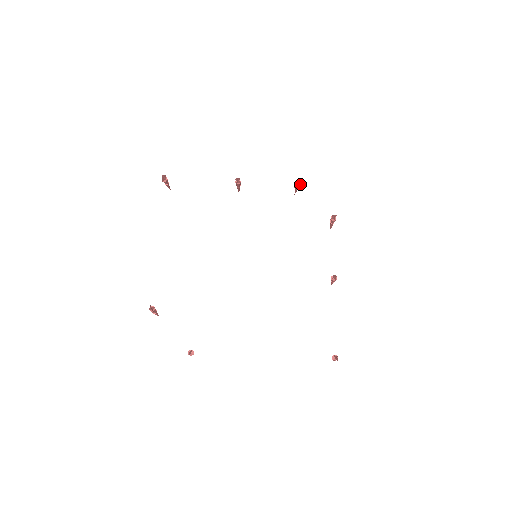
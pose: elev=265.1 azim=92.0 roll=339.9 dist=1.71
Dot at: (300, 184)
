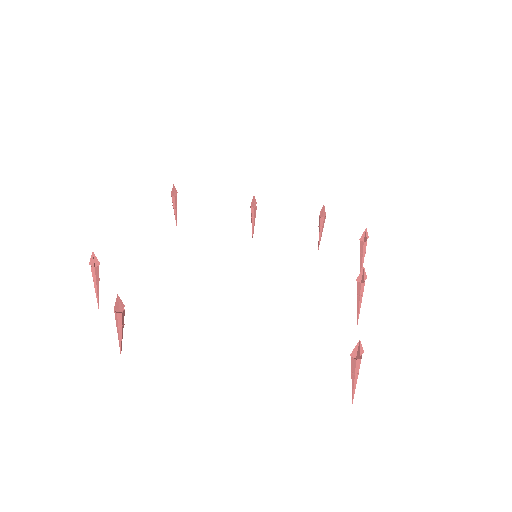
Dot at: (325, 214)
